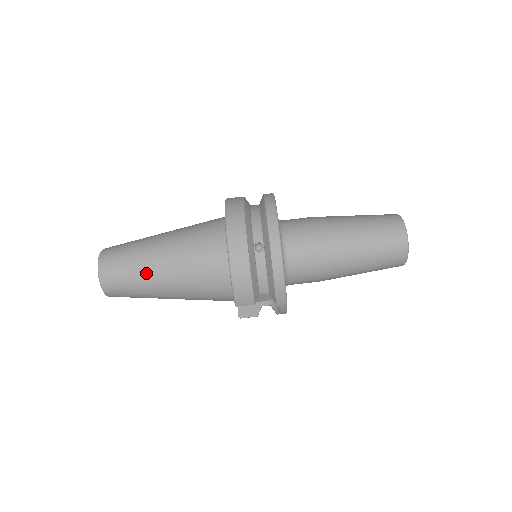
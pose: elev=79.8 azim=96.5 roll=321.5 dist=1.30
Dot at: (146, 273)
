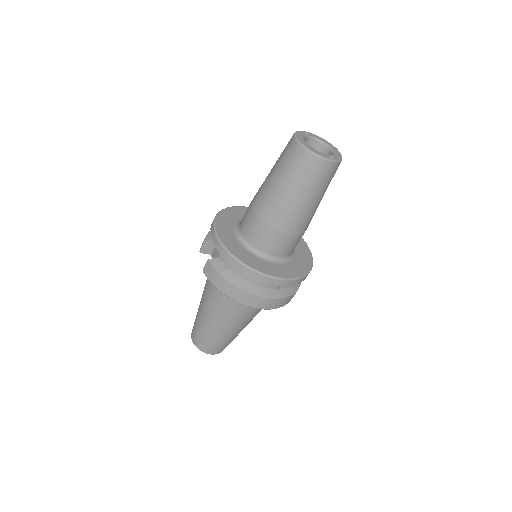
Dot at: occluded
